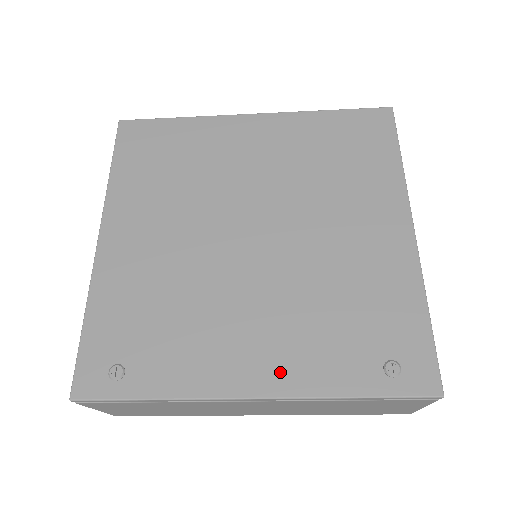
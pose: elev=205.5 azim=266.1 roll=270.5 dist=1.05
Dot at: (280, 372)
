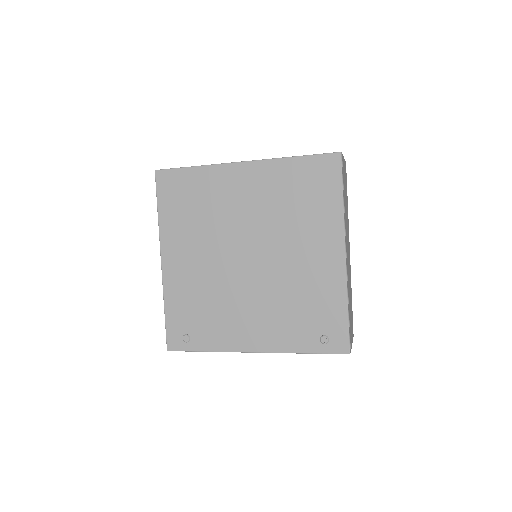
Dot at: (267, 340)
